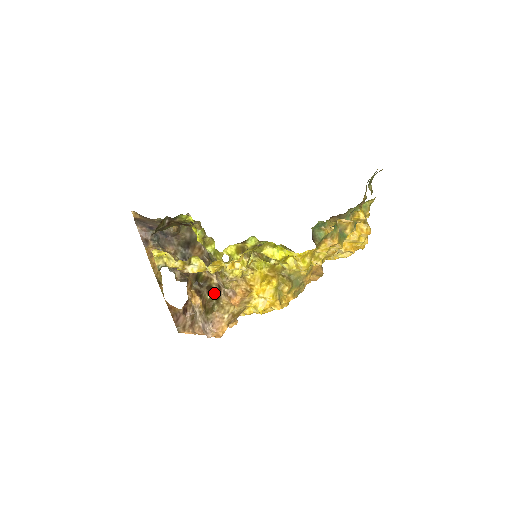
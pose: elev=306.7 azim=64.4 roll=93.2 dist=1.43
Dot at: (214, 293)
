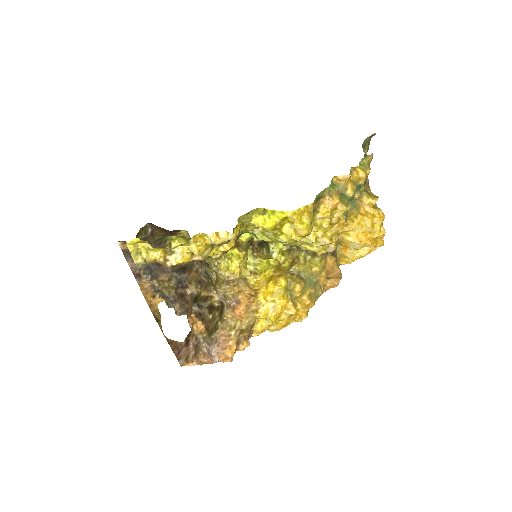
Dot at: (216, 311)
